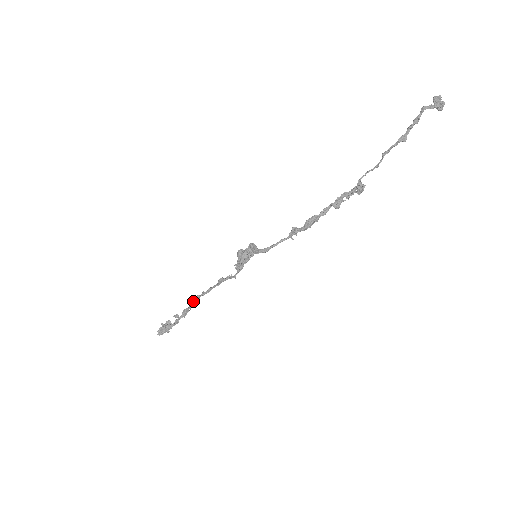
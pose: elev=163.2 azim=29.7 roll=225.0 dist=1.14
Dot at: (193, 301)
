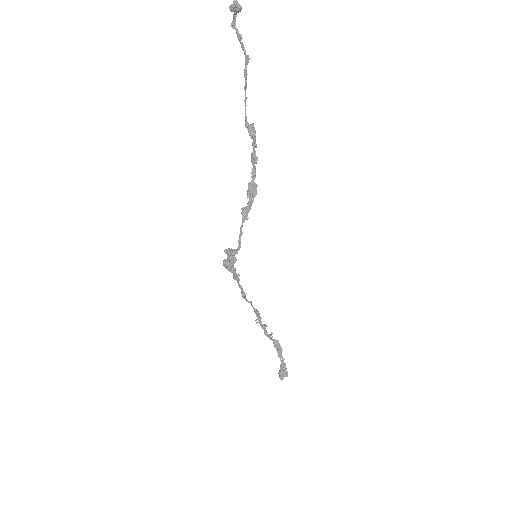
Dot at: (264, 331)
